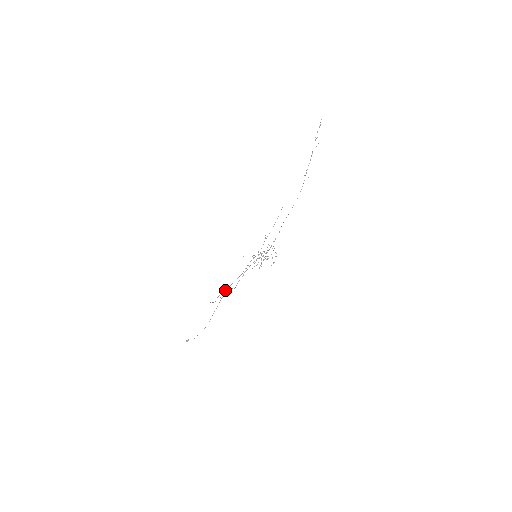
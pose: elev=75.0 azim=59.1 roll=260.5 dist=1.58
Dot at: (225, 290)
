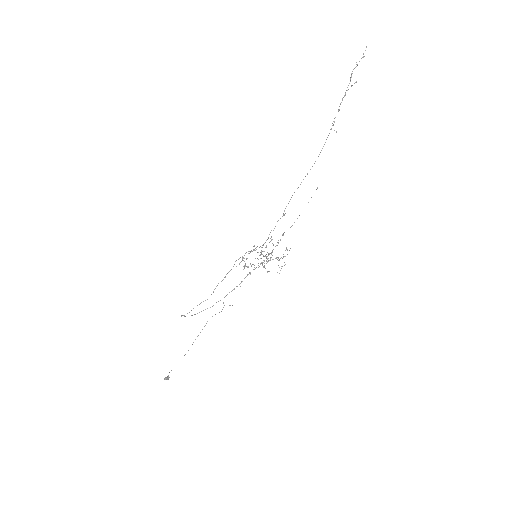
Dot at: occluded
